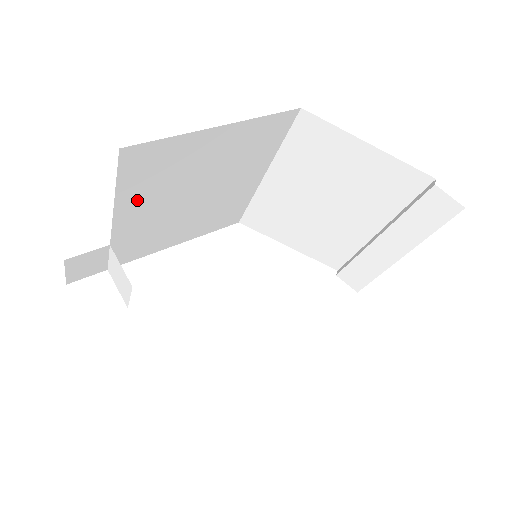
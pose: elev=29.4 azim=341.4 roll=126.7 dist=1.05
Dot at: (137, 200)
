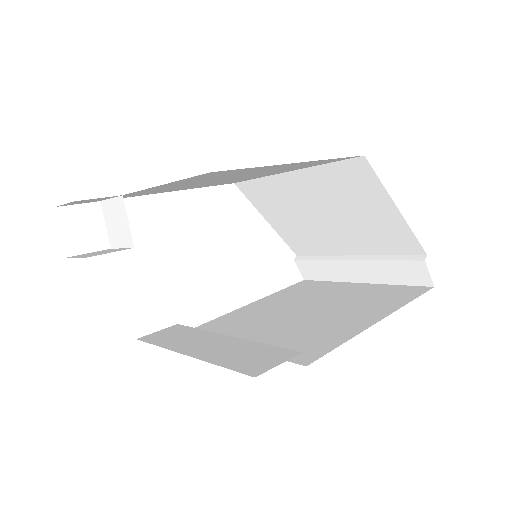
Dot at: (180, 183)
